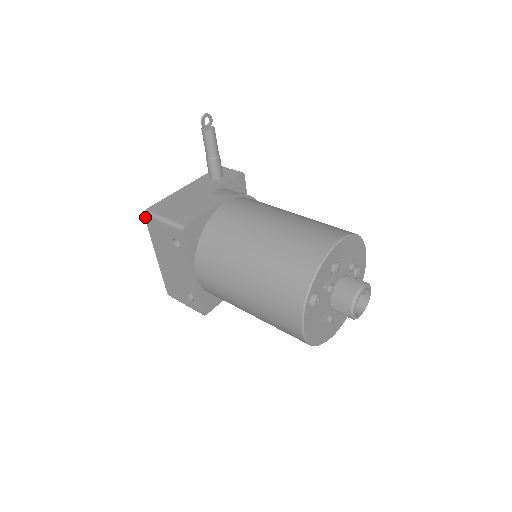
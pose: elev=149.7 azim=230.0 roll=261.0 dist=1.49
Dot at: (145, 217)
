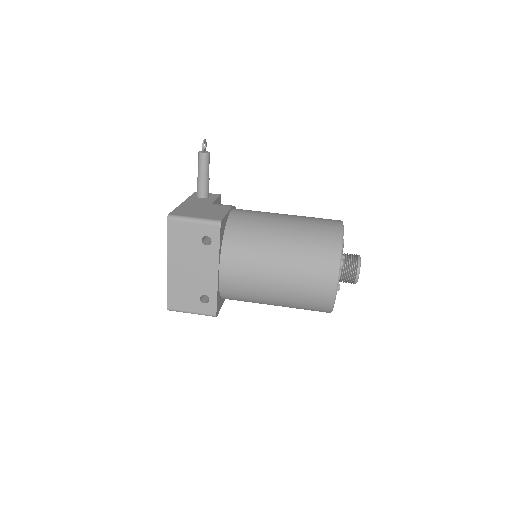
Dot at: (168, 221)
